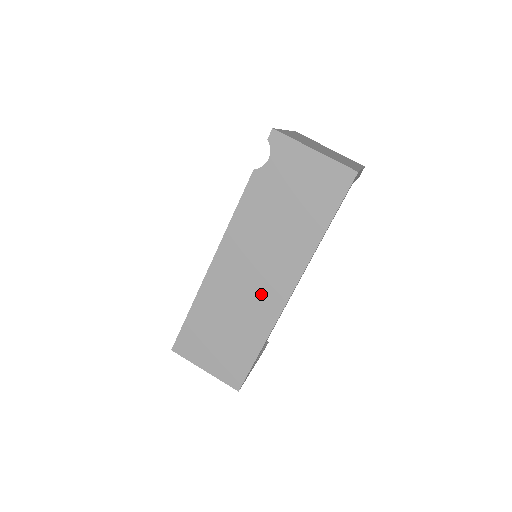
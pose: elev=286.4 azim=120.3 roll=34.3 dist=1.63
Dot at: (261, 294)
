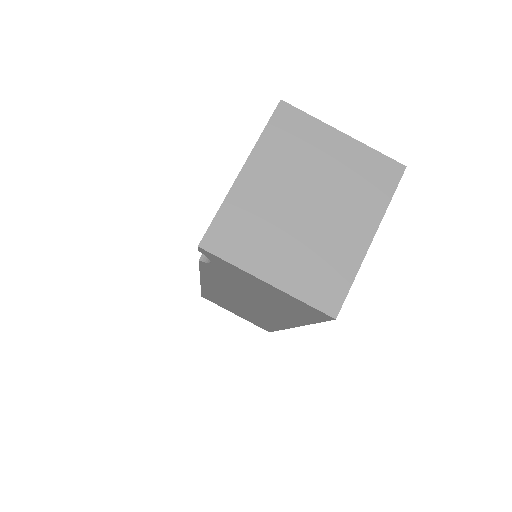
Dot at: (261, 315)
